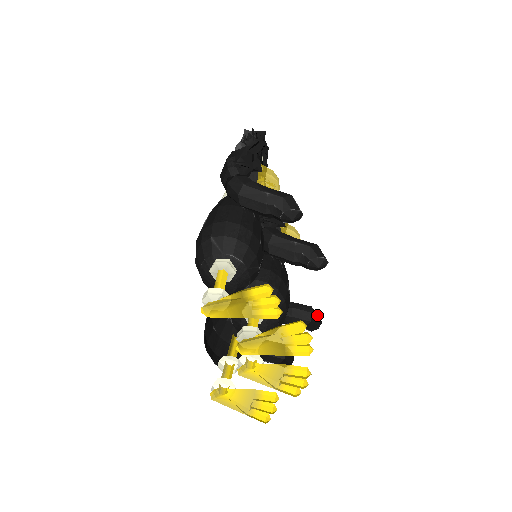
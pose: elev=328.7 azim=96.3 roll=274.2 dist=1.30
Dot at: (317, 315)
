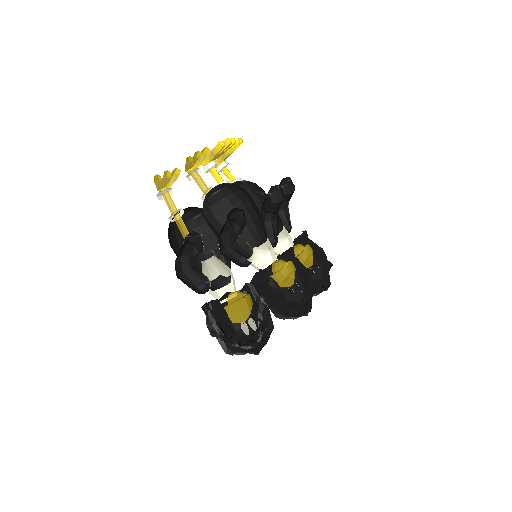
Dot at: occluded
